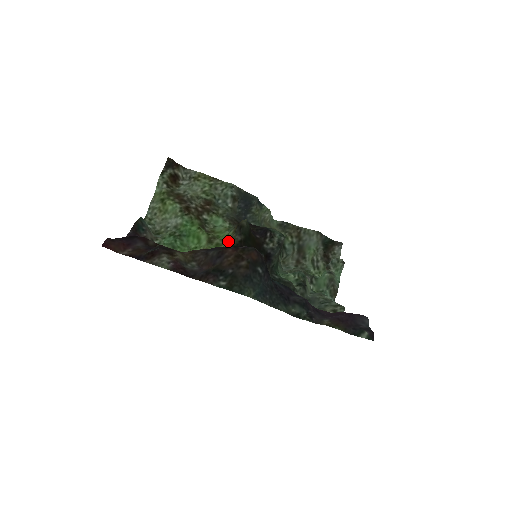
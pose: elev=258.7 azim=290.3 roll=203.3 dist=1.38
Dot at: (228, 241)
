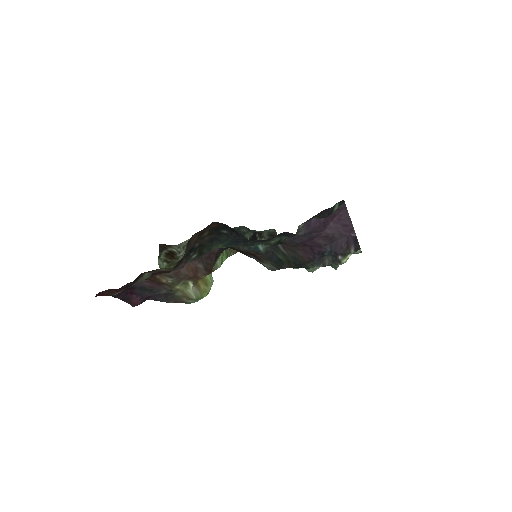
Dot at: occluded
